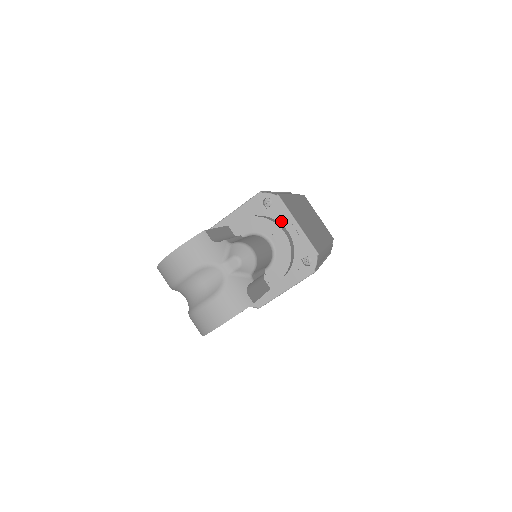
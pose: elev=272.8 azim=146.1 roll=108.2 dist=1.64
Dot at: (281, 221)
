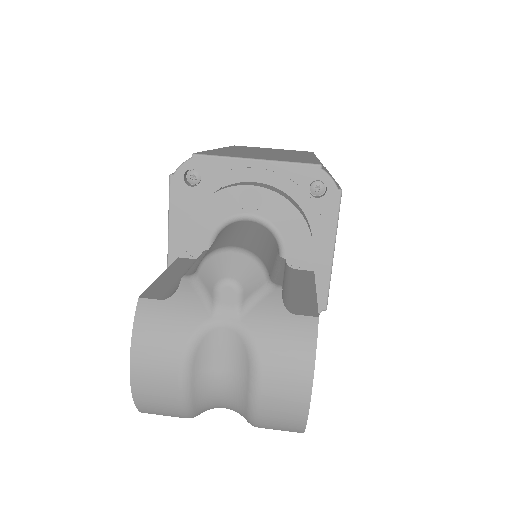
Dot at: (232, 180)
